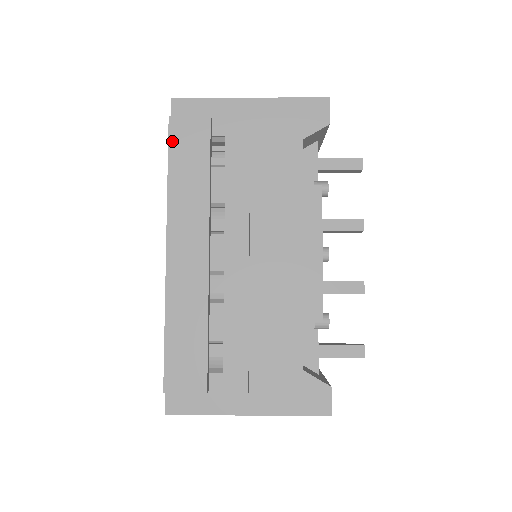
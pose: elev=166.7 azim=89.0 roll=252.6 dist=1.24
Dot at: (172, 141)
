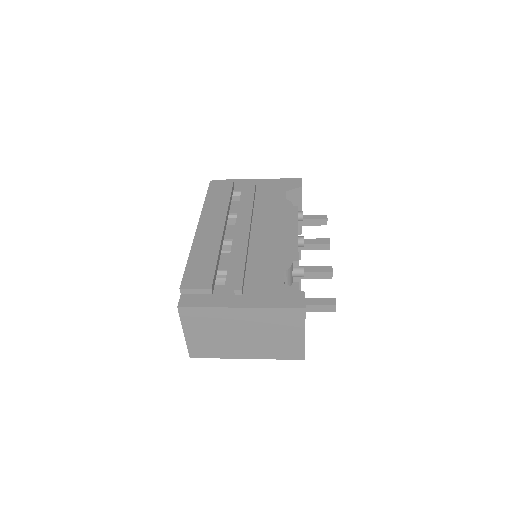
Dot at: (210, 189)
